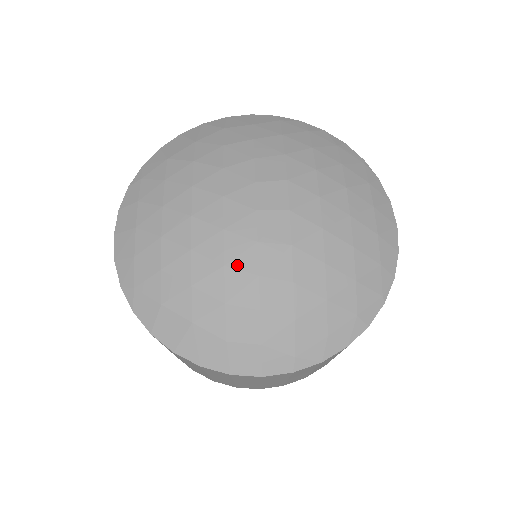
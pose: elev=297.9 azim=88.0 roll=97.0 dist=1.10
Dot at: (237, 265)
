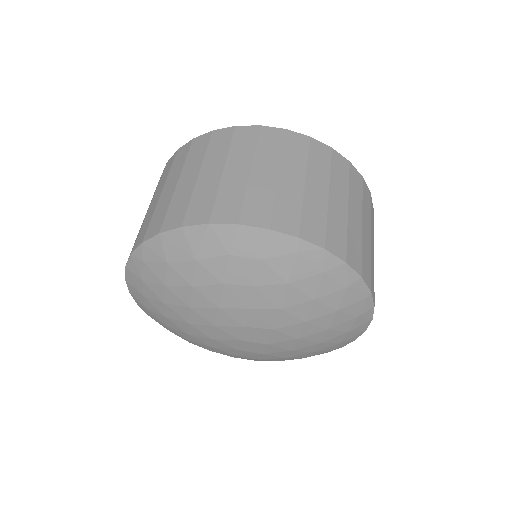
Dot at: (220, 350)
